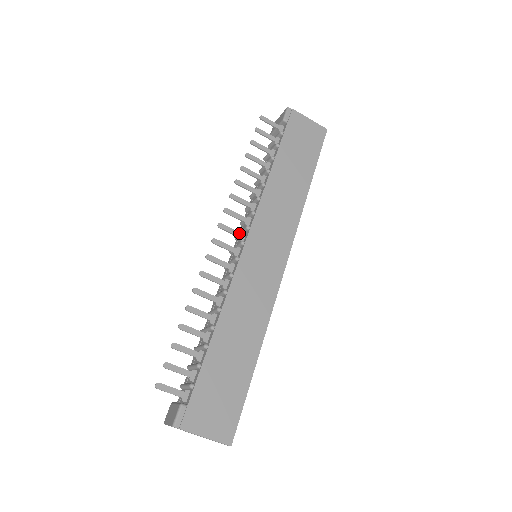
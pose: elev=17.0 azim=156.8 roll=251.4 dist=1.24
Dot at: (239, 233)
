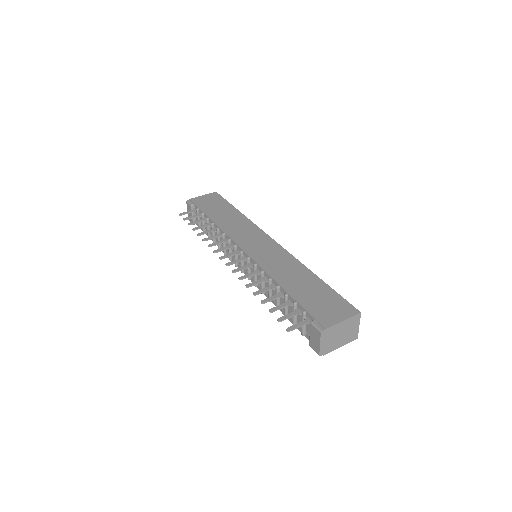
Dot at: (234, 252)
